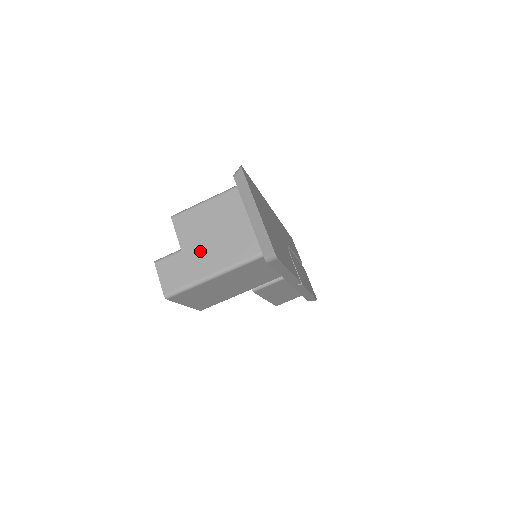
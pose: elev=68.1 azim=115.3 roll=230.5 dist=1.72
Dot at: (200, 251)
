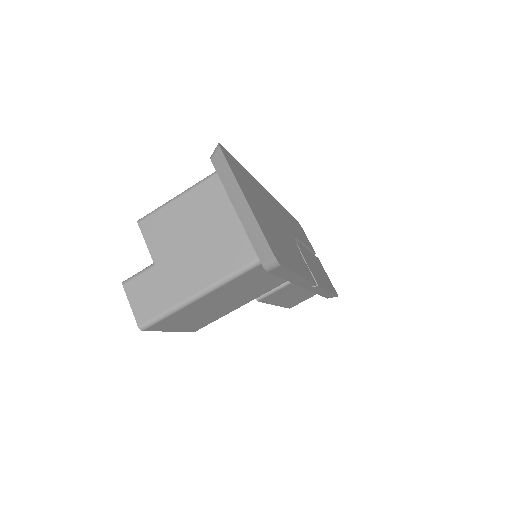
Dot at: (178, 263)
